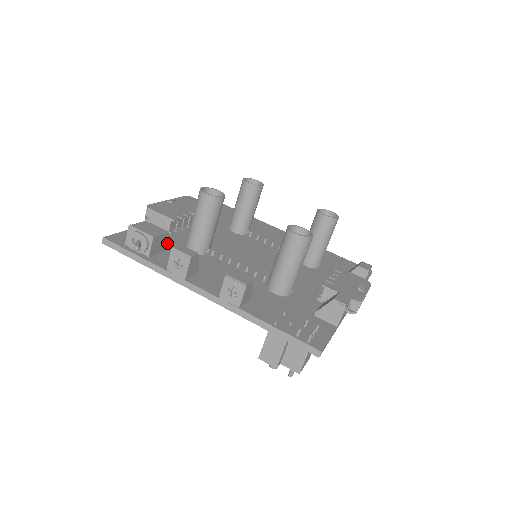
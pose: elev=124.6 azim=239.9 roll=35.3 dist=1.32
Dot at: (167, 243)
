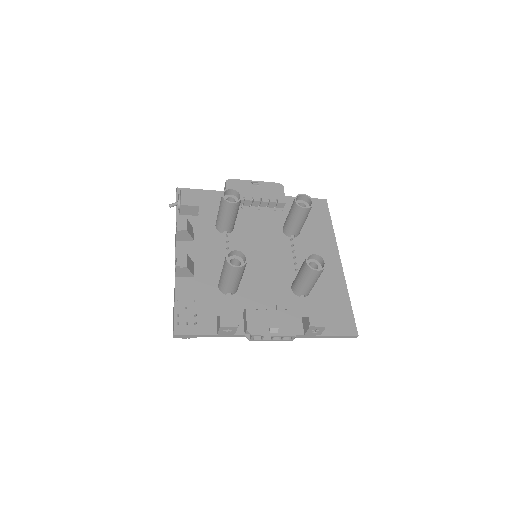
Dot at: (211, 211)
